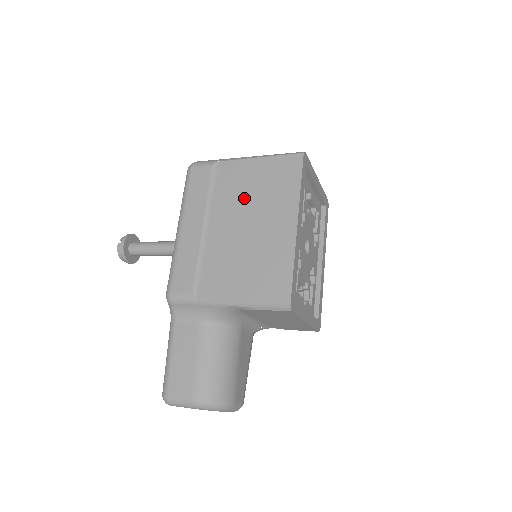
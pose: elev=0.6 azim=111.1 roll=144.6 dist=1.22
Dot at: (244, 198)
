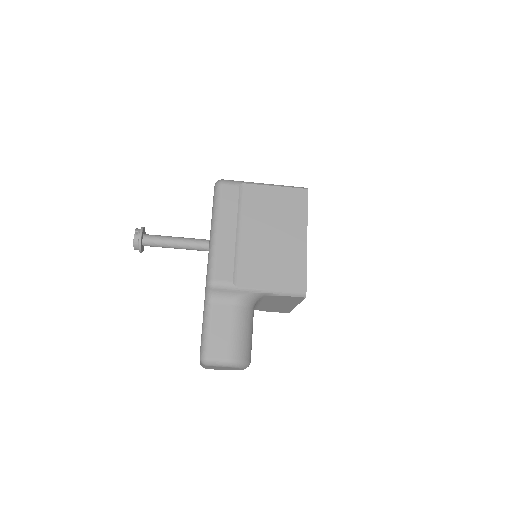
Dot at: (267, 215)
